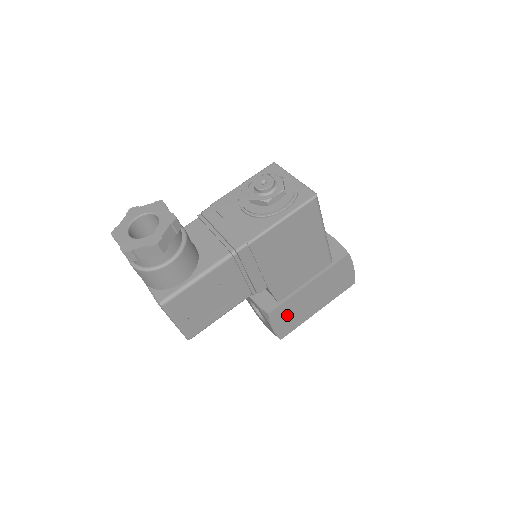
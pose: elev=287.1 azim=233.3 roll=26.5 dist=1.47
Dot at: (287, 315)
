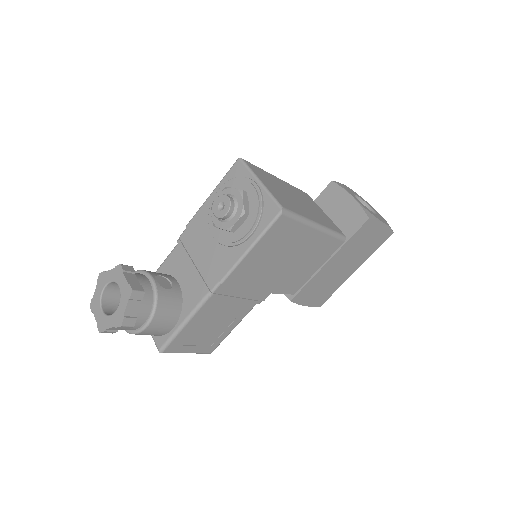
Dot at: (315, 291)
